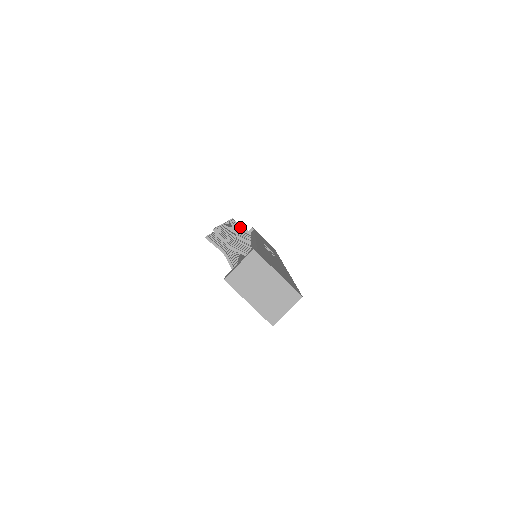
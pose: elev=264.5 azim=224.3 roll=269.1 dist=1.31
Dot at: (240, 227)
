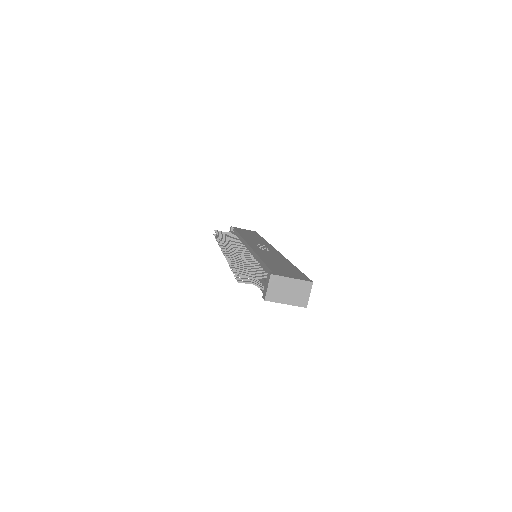
Dot at: (224, 233)
